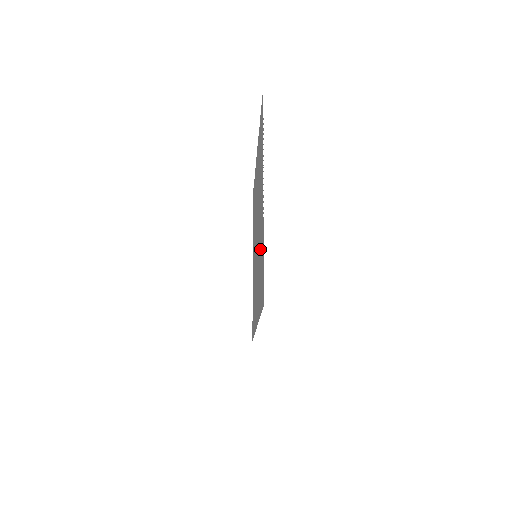
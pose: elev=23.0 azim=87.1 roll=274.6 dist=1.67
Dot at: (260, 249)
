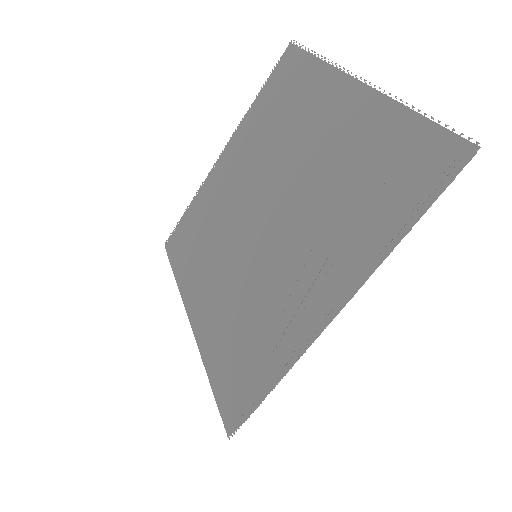
Dot at: (349, 165)
